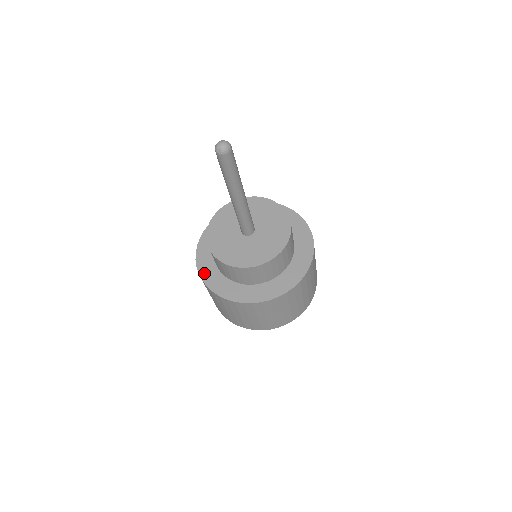
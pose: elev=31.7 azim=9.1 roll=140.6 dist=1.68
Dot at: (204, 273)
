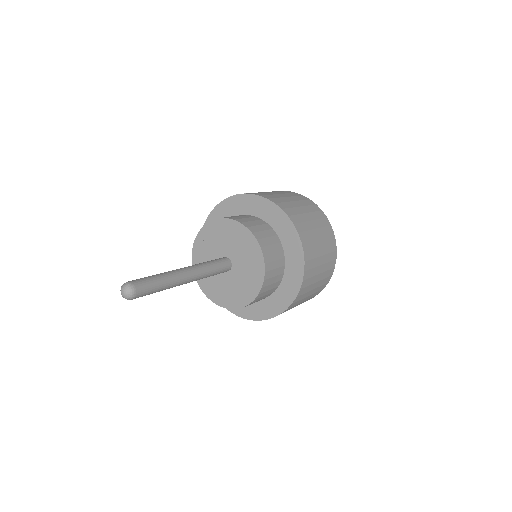
Dot at: occluded
